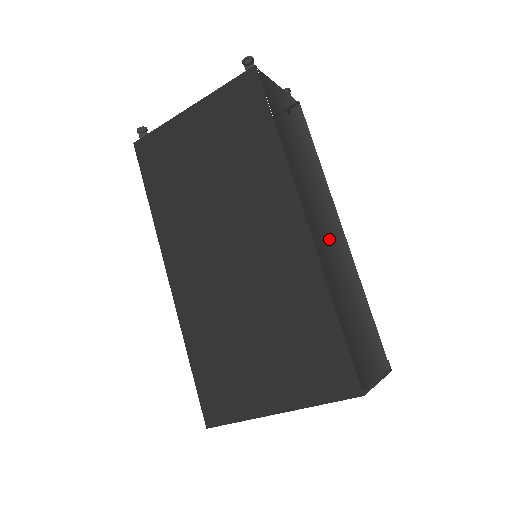
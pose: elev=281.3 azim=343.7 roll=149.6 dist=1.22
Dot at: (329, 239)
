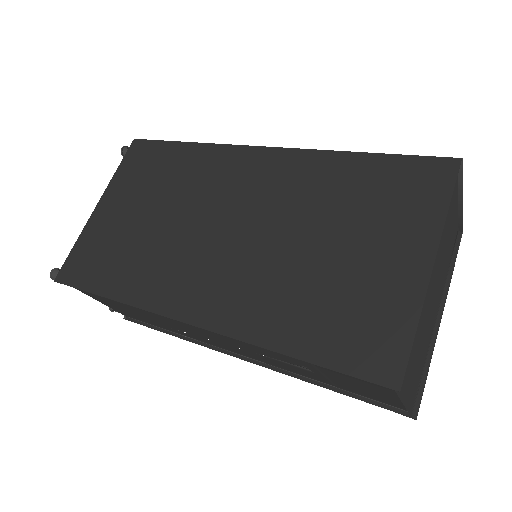
Dot at: occluded
